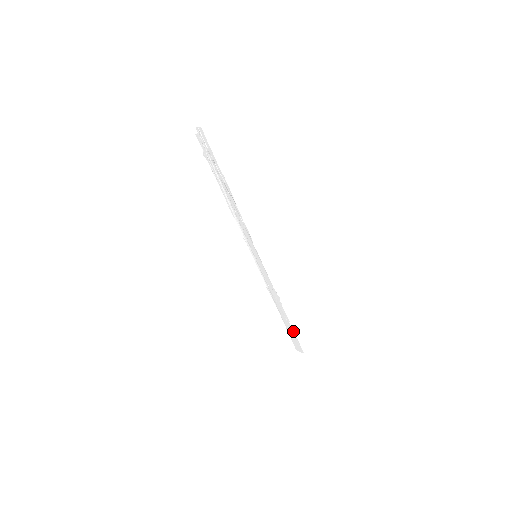
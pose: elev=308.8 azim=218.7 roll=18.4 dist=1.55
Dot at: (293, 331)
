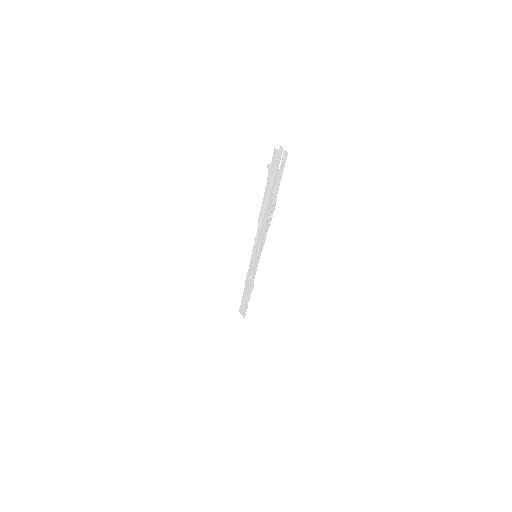
Dot at: (247, 306)
